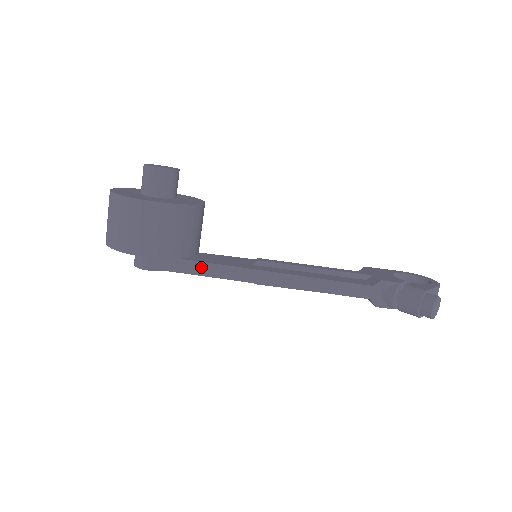
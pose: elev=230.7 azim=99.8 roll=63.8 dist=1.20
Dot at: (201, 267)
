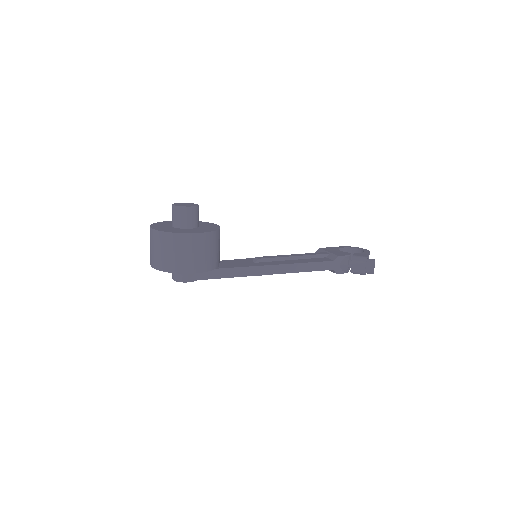
Dot at: (225, 272)
